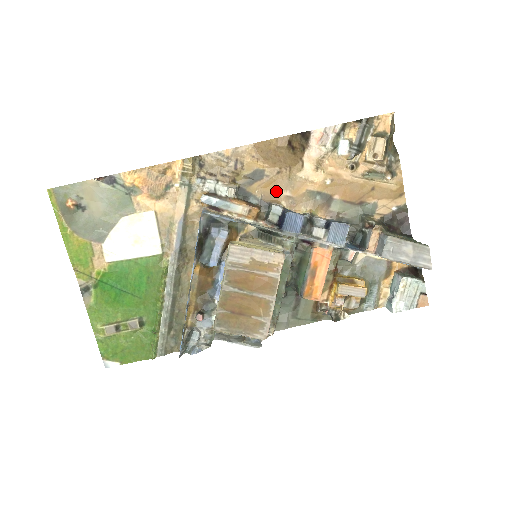
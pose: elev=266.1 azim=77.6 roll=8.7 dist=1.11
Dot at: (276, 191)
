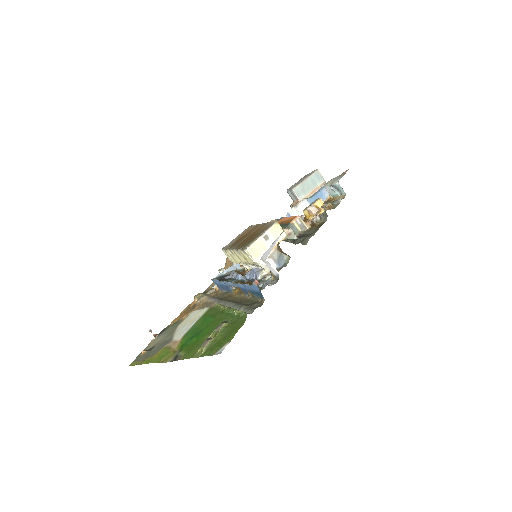
Dot at: occluded
